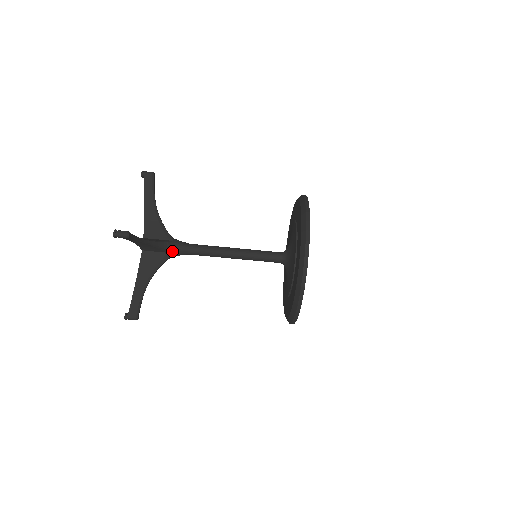
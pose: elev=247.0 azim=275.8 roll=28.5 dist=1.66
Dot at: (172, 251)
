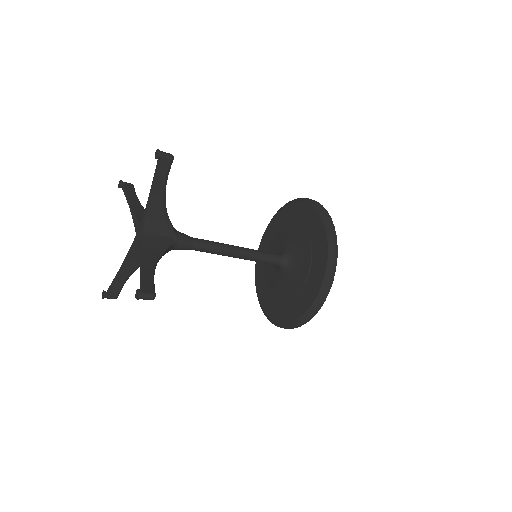
Dot at: (173, 249)
